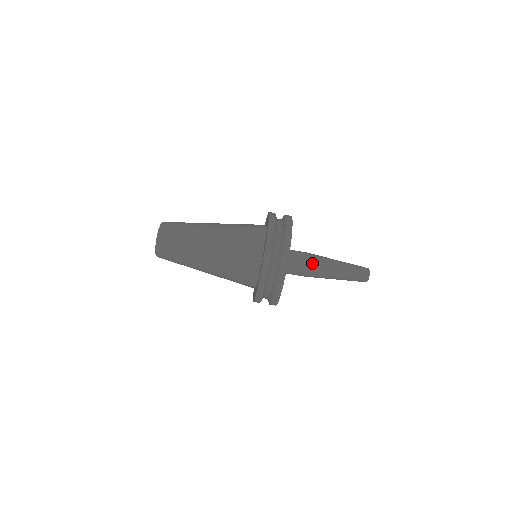
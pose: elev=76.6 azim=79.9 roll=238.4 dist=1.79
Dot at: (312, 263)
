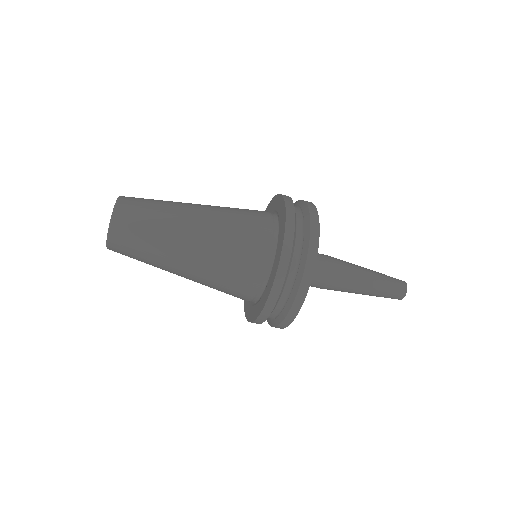
Dot at: (331, 284)
